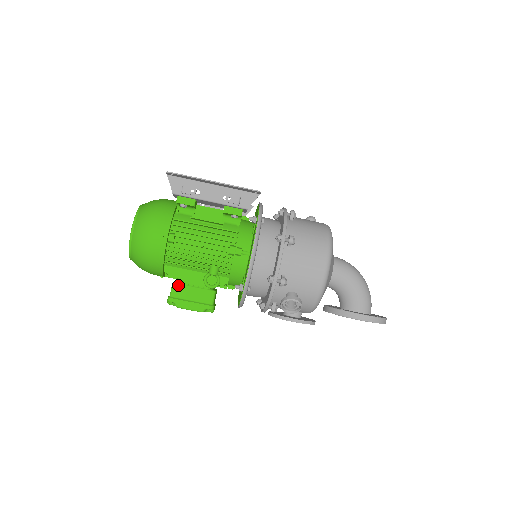
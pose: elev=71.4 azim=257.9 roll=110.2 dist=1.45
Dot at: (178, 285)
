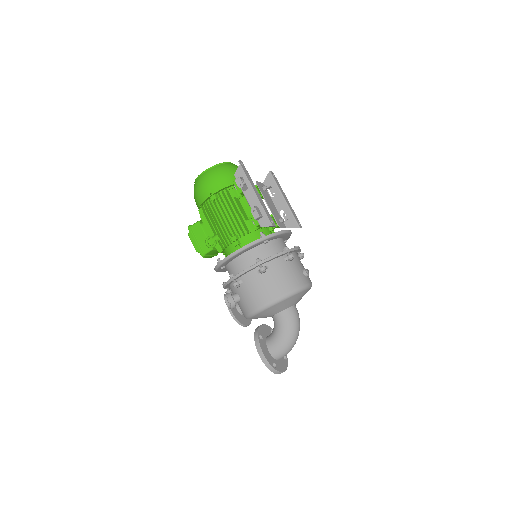
Dot at: (200, 225)
